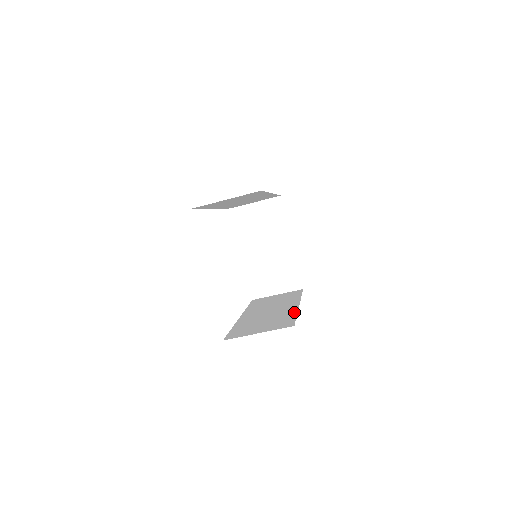
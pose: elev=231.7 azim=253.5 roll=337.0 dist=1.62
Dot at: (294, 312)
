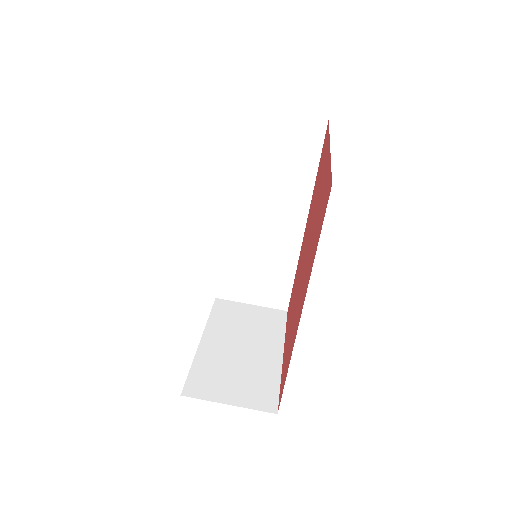
Dot at: occluded
